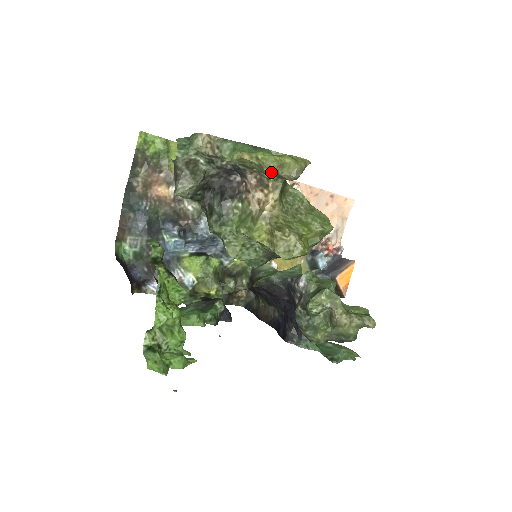
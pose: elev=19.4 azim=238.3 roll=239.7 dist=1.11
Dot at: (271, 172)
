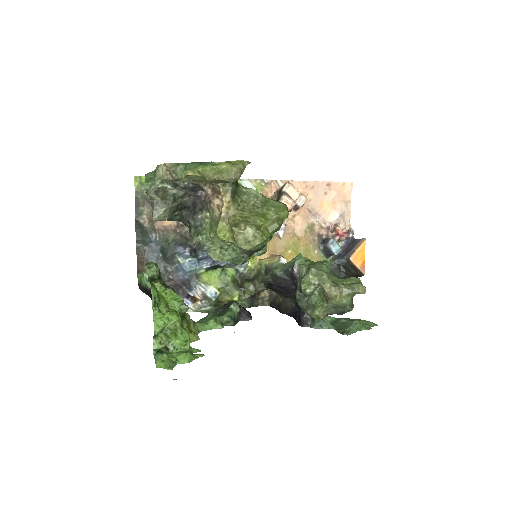
Dot at: (211, 180)
